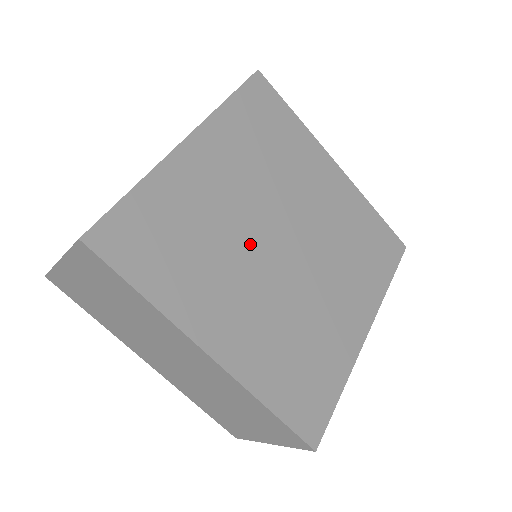
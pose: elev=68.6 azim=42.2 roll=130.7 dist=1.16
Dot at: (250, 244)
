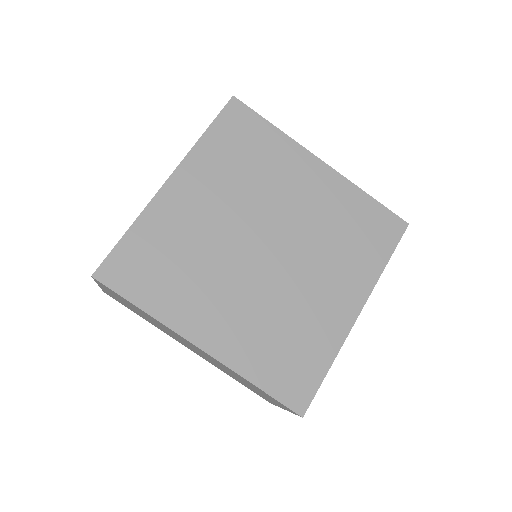
Dot at: (232, 254)
